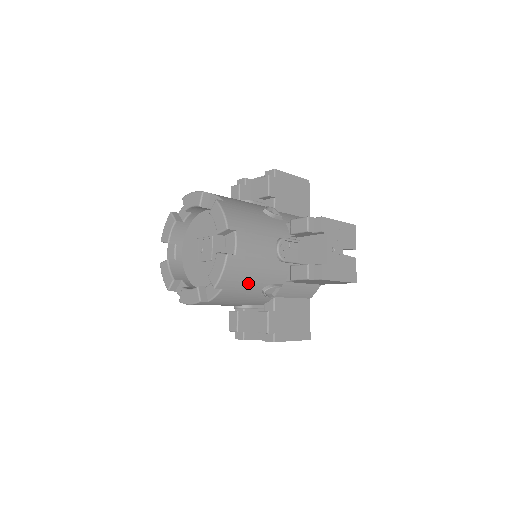
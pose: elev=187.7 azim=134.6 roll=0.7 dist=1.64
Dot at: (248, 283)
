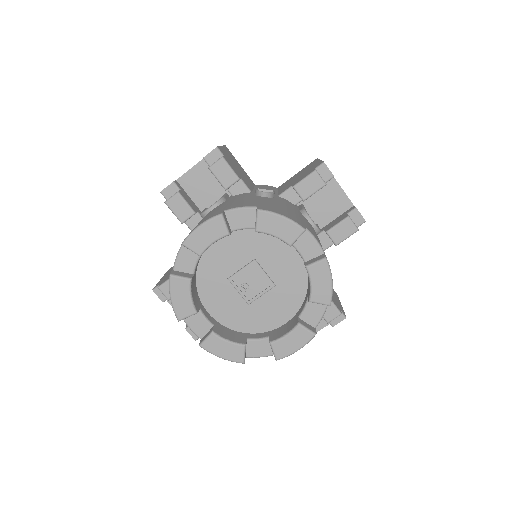
Dot at: occluded
